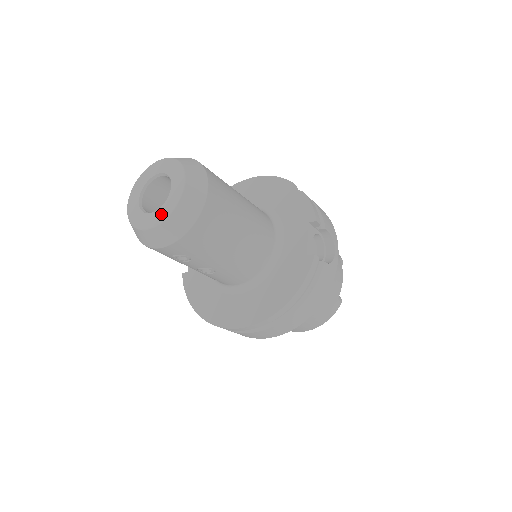
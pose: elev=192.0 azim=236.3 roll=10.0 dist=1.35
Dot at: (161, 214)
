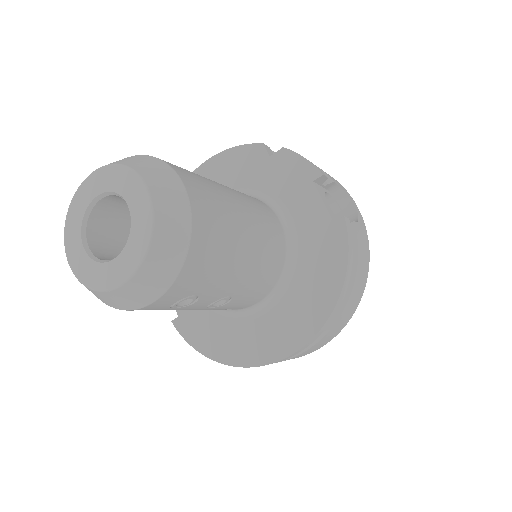
Dot at: (133, 252)
